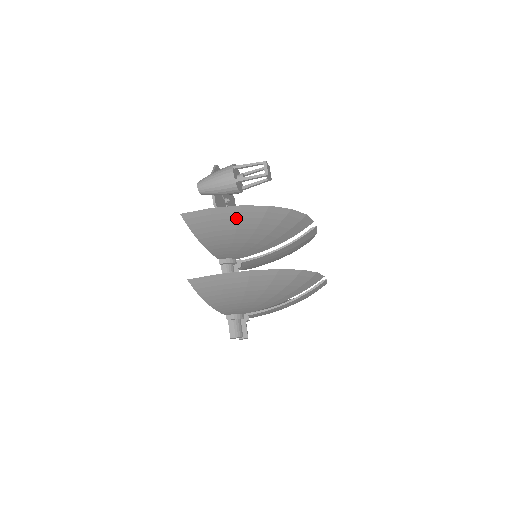
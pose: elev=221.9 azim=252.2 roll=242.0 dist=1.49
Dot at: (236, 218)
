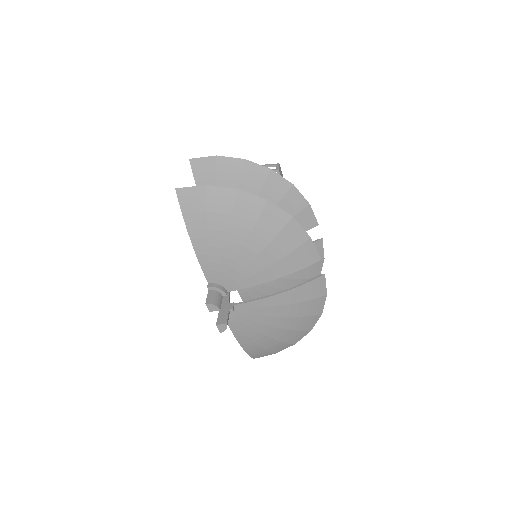
Dot at: (238, 174)
